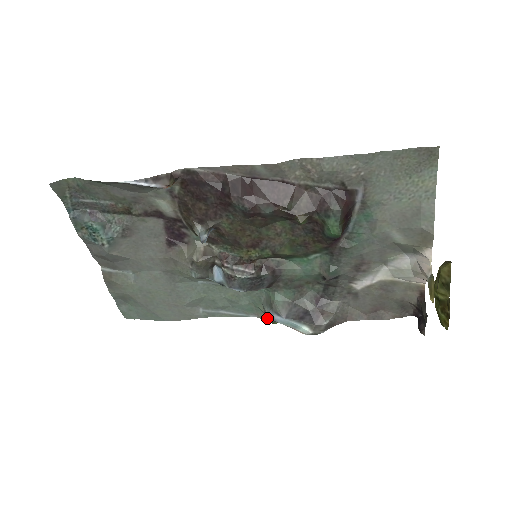
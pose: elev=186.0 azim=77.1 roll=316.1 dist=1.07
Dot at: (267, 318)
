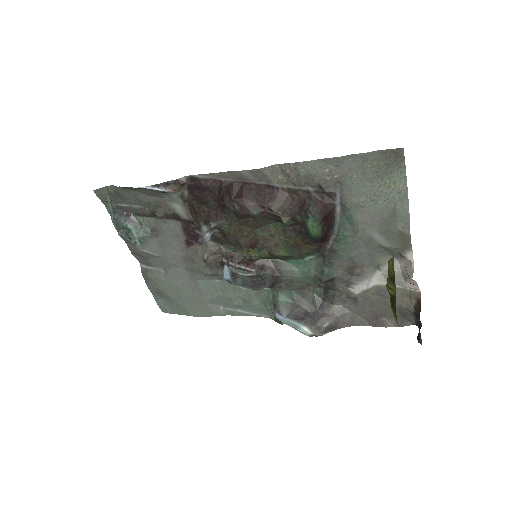
Dot at: (275, 318)
